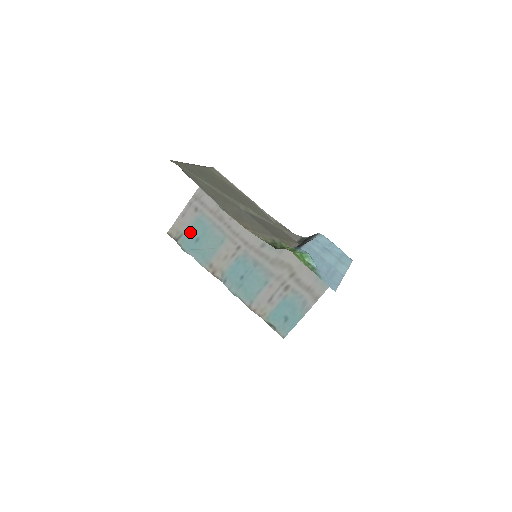
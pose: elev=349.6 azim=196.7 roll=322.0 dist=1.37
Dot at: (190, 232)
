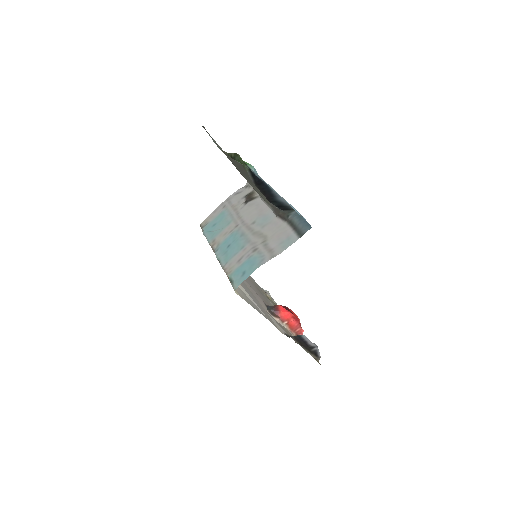
Dot at: (213, 221)
